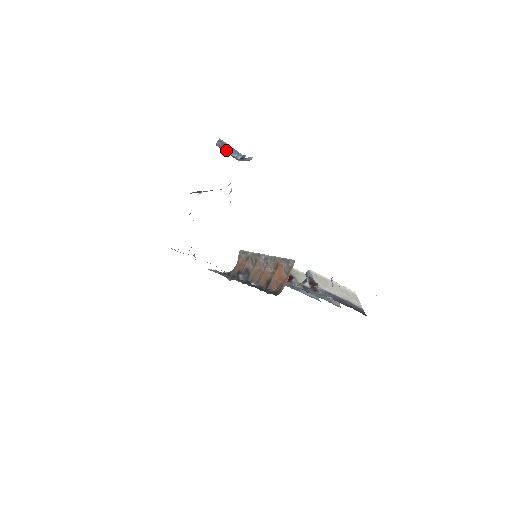
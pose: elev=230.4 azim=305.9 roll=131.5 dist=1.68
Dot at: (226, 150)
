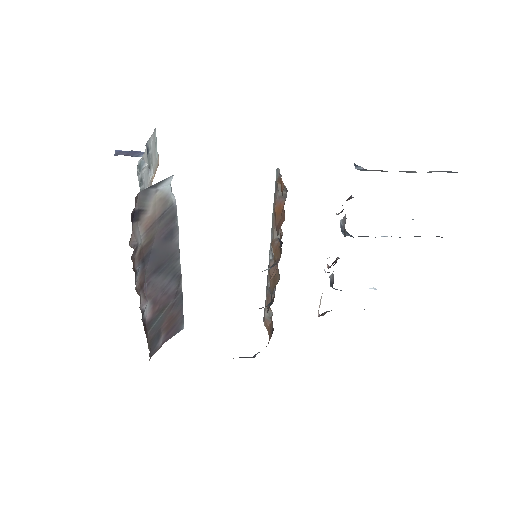
Dot at: occluded
